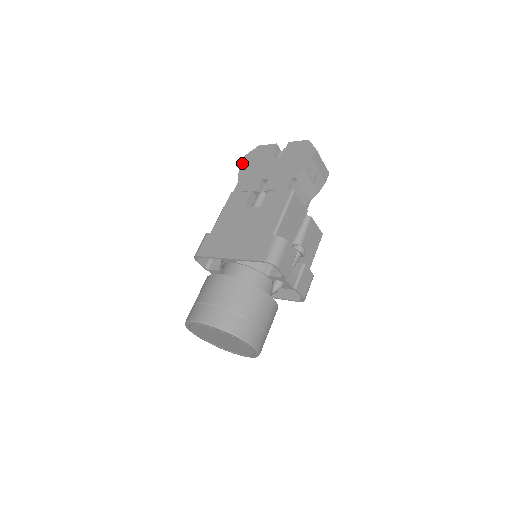
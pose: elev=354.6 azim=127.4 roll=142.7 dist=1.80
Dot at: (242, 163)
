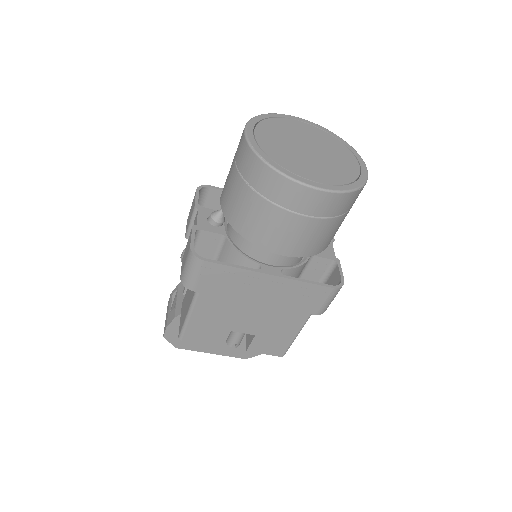
Dot at: occluded
